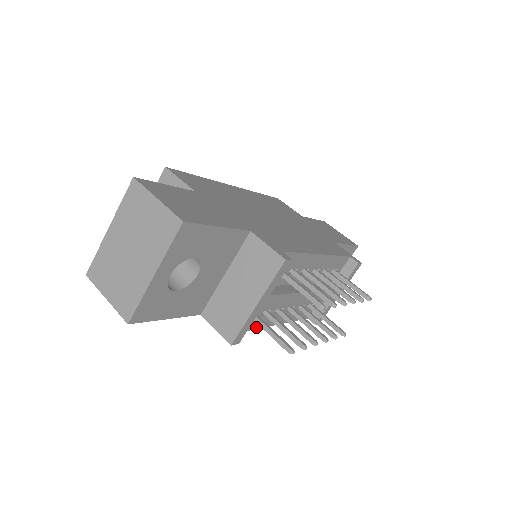
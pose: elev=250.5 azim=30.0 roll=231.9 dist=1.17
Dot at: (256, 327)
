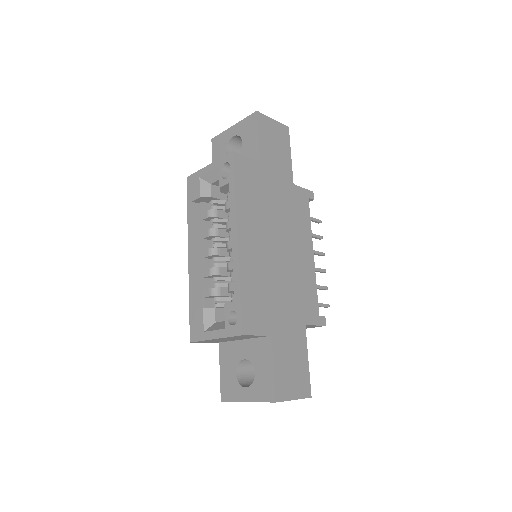
Dot at: occluded
